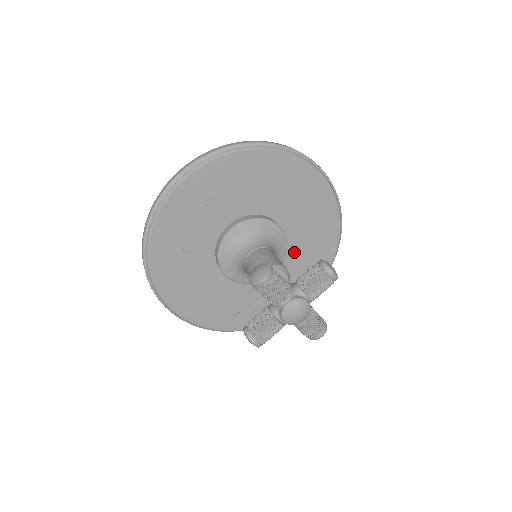
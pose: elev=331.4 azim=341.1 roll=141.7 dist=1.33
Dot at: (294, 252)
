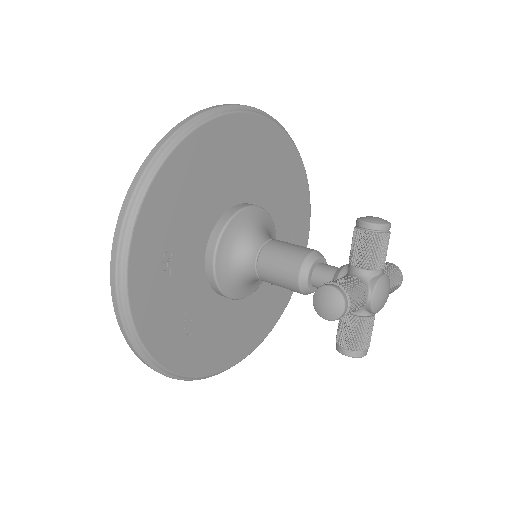
Dot at: (274, 209)
